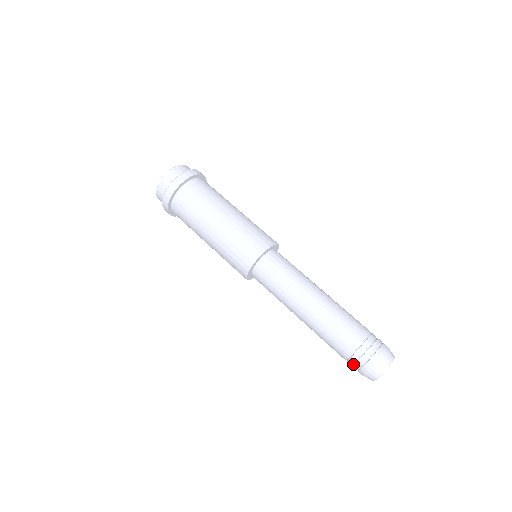
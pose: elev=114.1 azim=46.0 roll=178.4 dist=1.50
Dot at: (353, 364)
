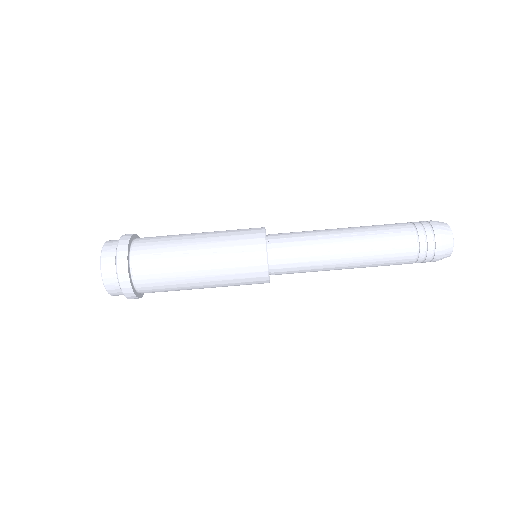
Dot at: (421, 262)
